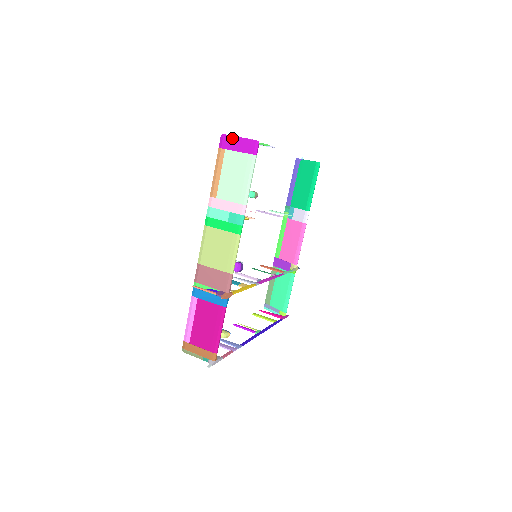
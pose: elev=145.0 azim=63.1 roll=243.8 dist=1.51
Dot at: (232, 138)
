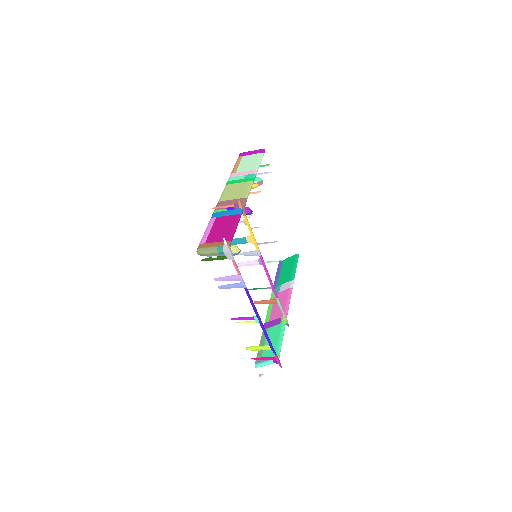
Dot at: (248, 152)
